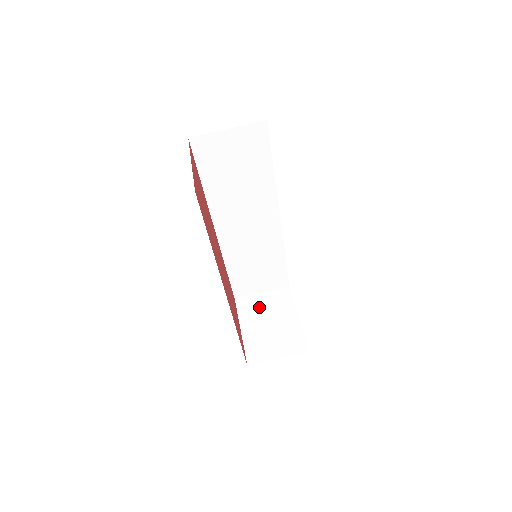
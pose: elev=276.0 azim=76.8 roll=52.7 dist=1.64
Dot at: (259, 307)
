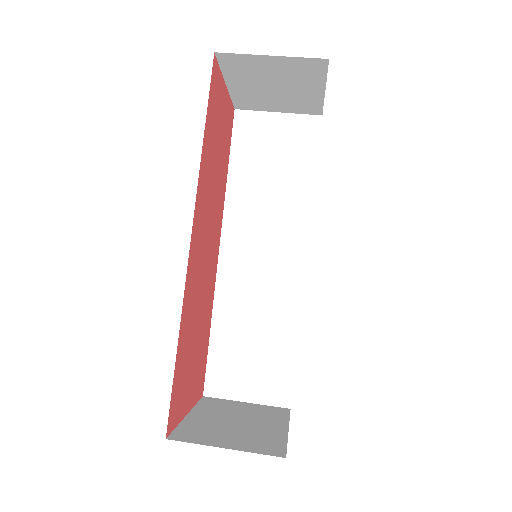
Dot at: (232, 408)
